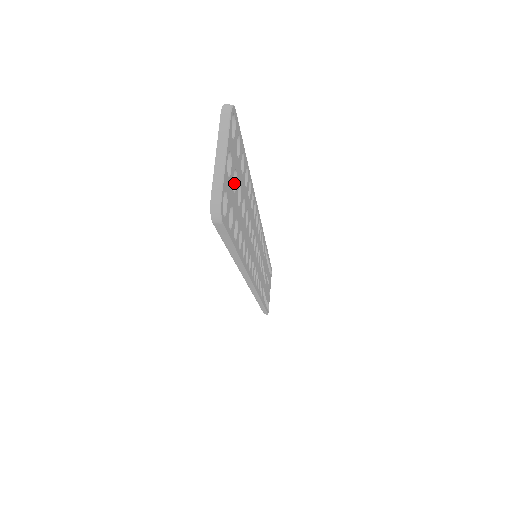
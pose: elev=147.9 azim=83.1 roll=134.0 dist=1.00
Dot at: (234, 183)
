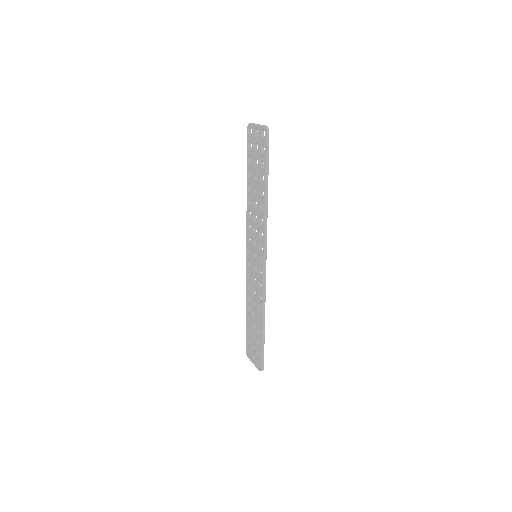
Dot at: occluded
